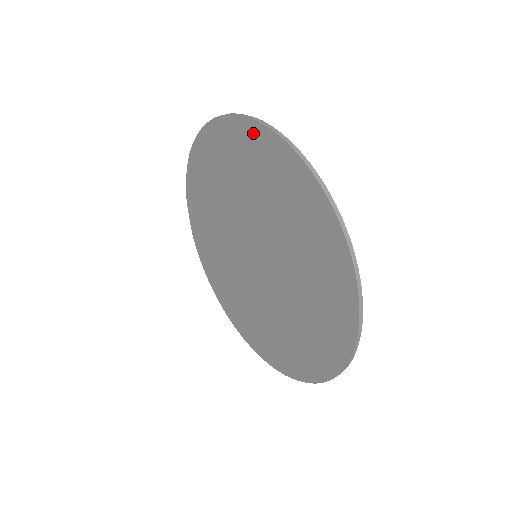
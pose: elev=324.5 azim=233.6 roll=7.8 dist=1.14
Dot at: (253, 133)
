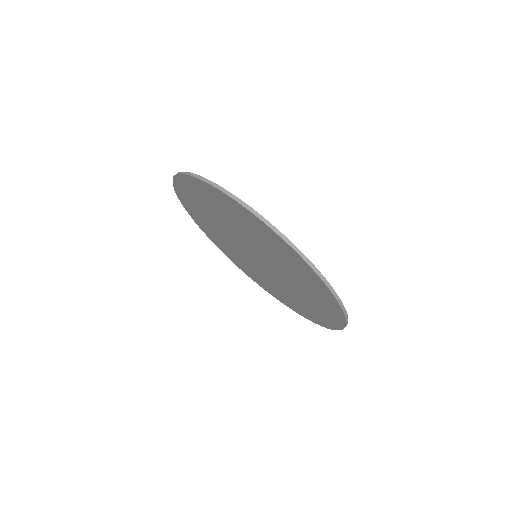
Dot at: (285, 246)
